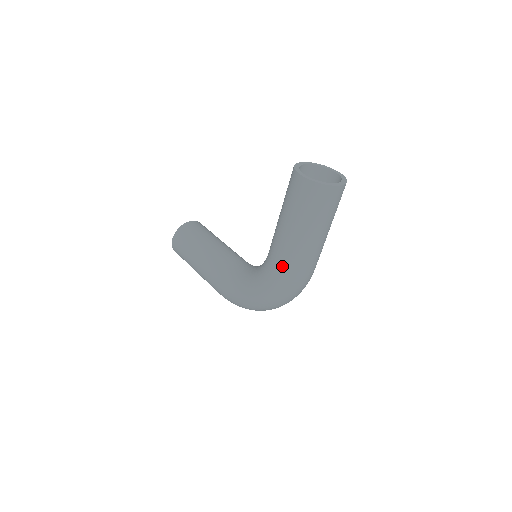
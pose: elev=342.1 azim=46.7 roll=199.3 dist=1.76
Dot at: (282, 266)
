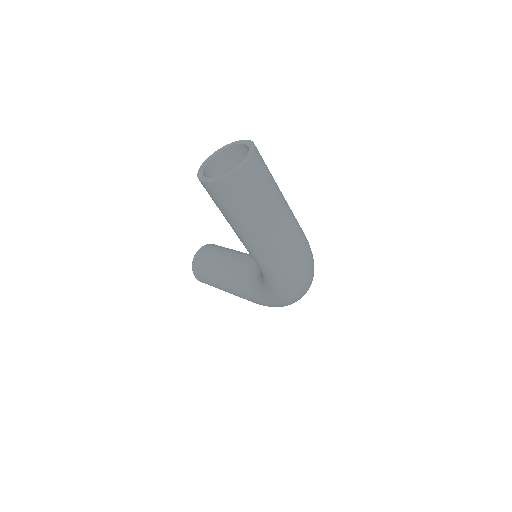
Dot at: (267, 265)
